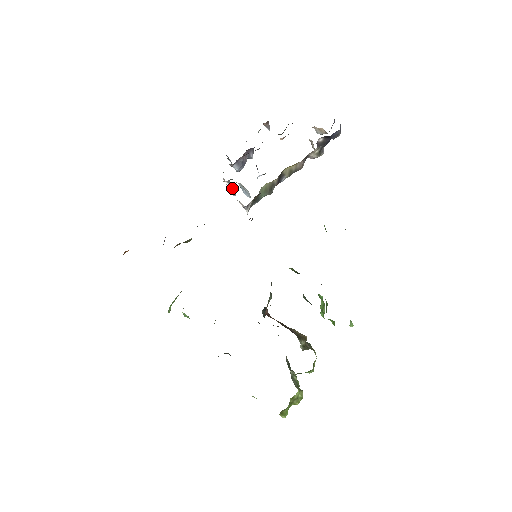
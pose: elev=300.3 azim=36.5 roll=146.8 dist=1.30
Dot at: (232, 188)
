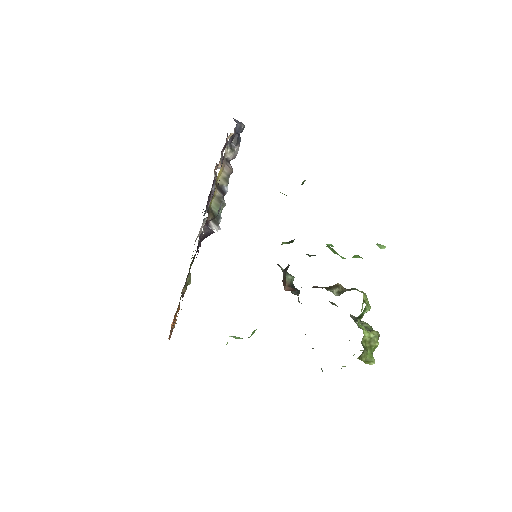
Dot at: occluded
